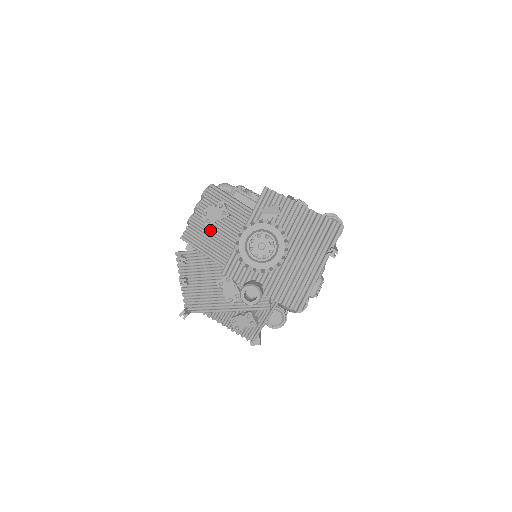
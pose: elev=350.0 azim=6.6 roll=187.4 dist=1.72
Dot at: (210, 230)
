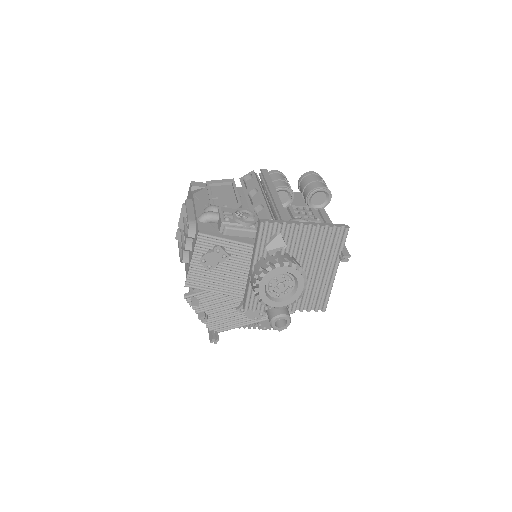
Dot at: (213, 271)
